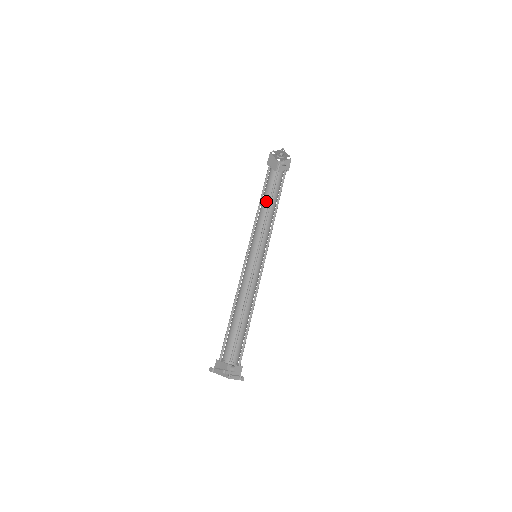
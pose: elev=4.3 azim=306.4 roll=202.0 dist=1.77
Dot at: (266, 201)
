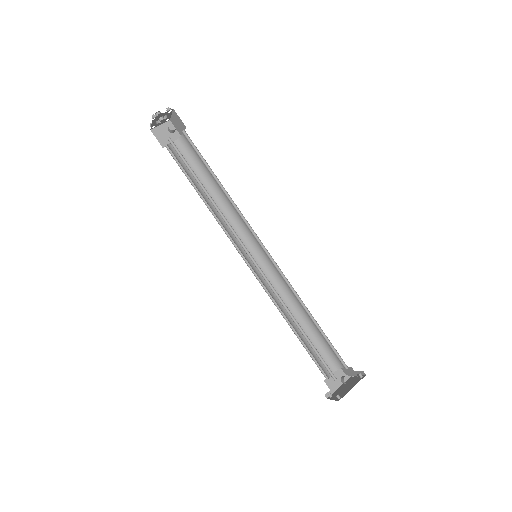
Dot at: (206, 183)
